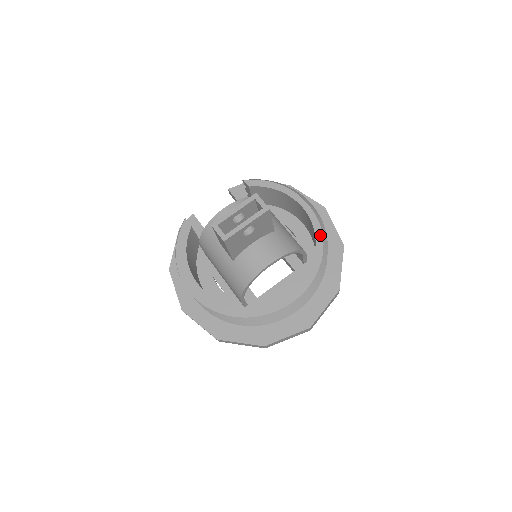
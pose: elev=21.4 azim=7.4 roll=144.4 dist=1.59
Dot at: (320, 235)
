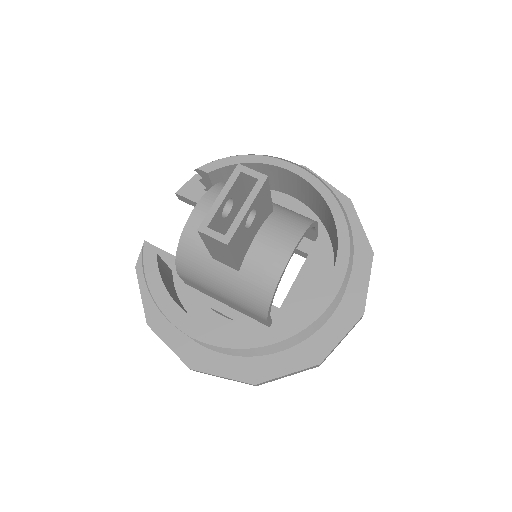
Dot at: (328, 194)
